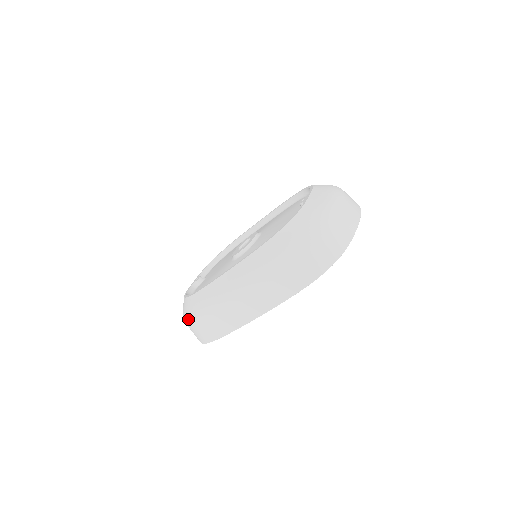
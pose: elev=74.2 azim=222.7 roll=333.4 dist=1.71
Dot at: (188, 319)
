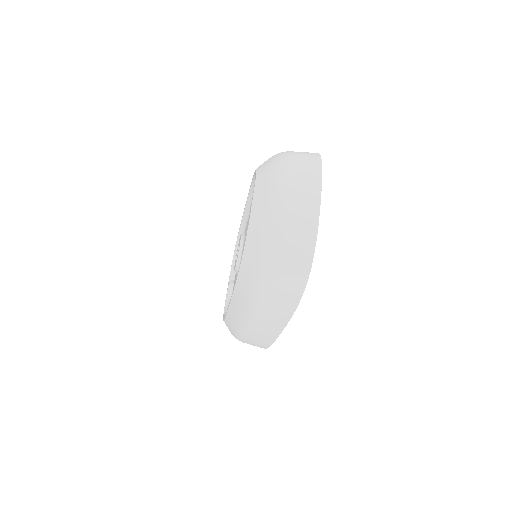
Dot at: occluded
